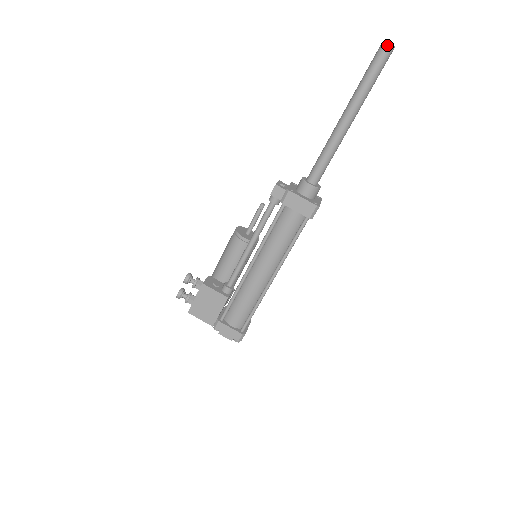
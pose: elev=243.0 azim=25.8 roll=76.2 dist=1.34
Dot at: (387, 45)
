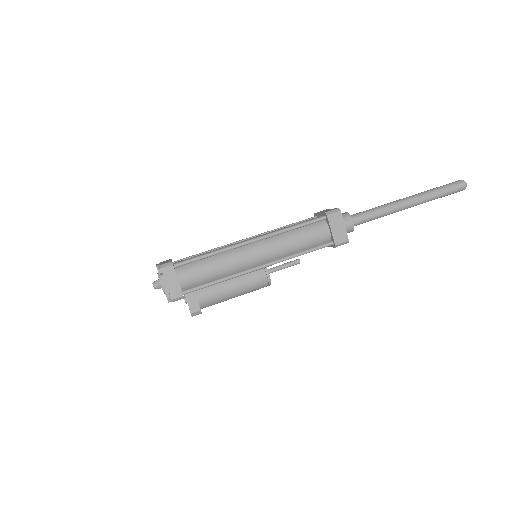
Dot at: (460, 180)
